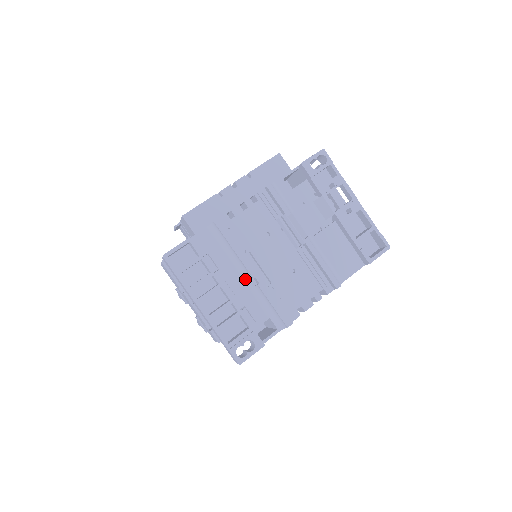
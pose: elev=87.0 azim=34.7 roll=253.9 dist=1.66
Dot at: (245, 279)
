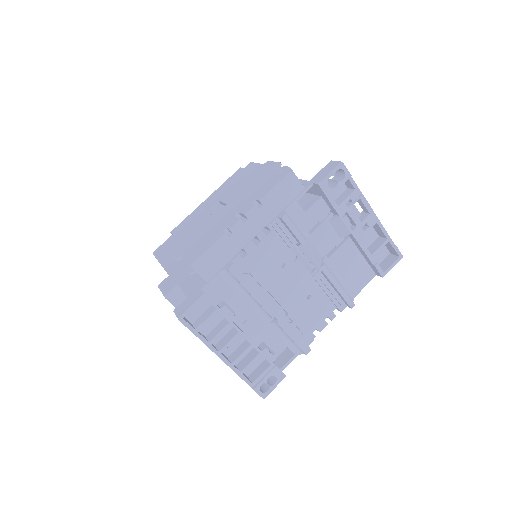
Dot at: (262, 317)
